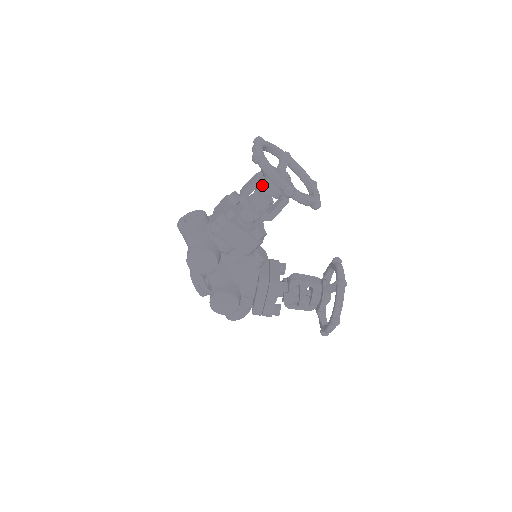
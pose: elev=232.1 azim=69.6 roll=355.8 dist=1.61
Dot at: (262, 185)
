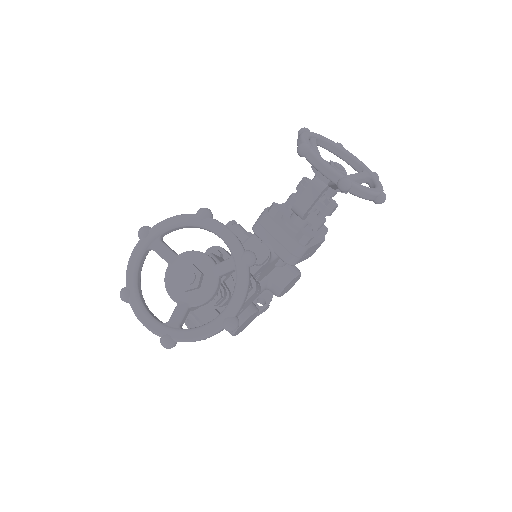
Dot at: occluded
